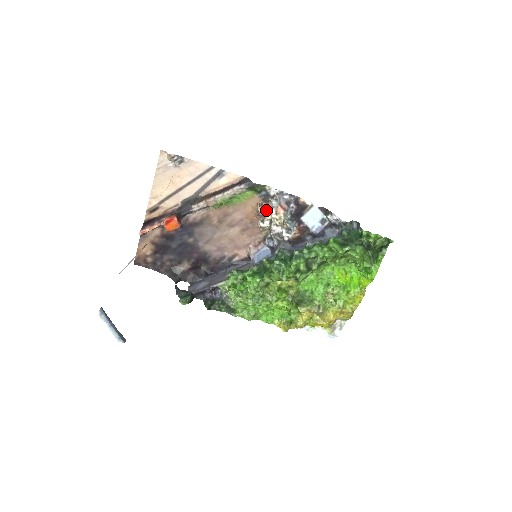
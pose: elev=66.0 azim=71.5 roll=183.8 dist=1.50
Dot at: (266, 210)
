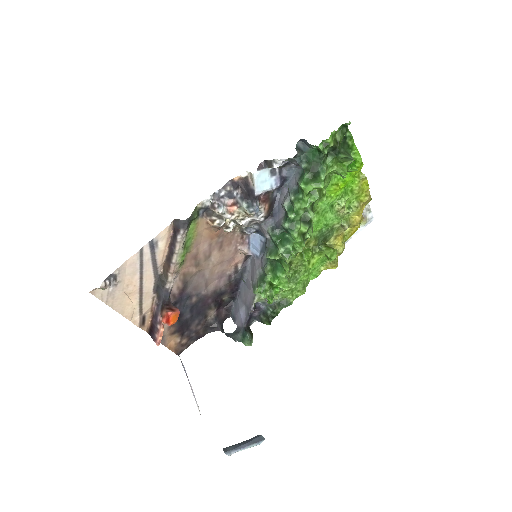
Dot at: (220, 221)
